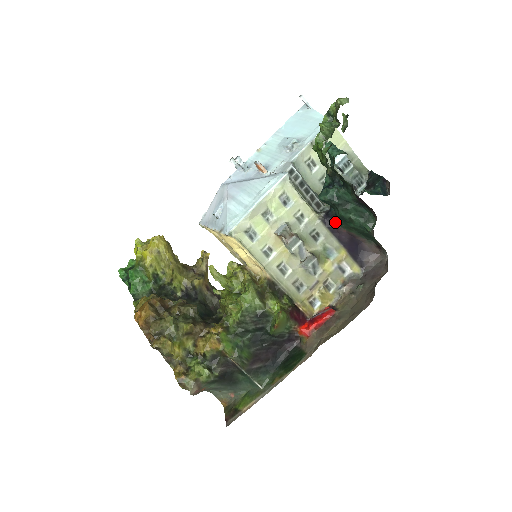
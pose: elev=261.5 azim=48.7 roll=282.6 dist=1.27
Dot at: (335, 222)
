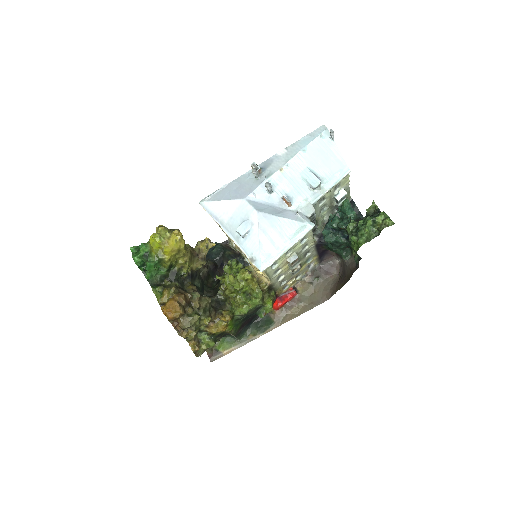
Dot at: (323, 246)
